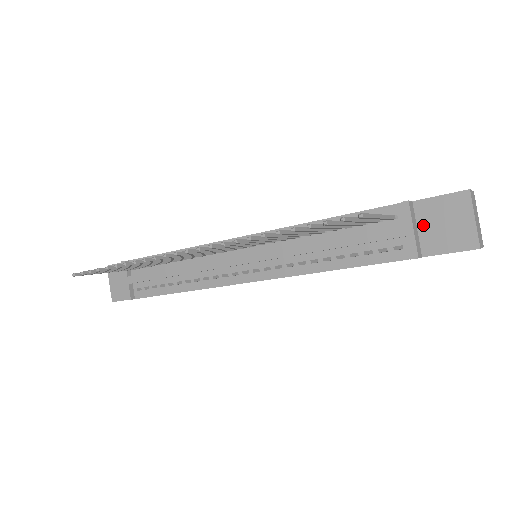
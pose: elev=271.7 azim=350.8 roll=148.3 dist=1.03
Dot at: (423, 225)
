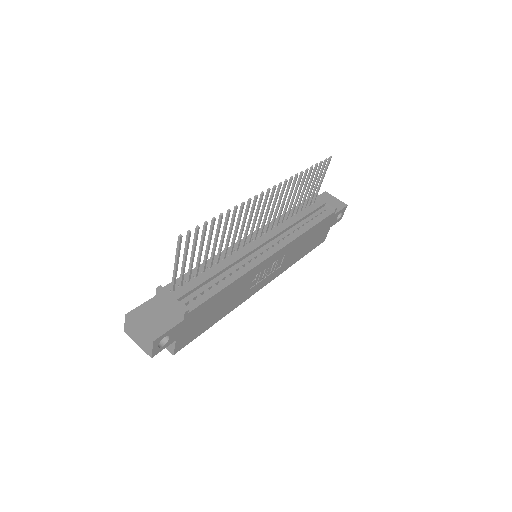
Dot at: occluded
